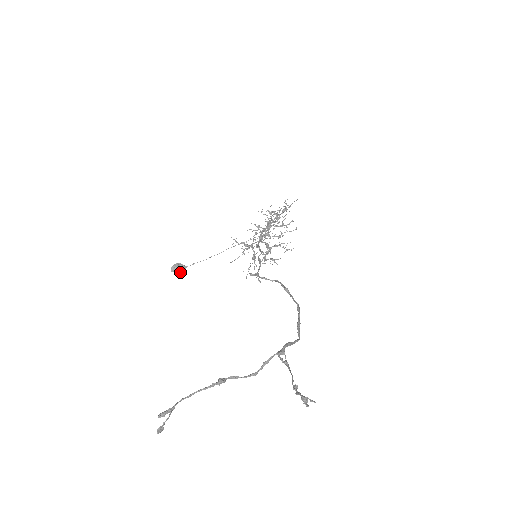
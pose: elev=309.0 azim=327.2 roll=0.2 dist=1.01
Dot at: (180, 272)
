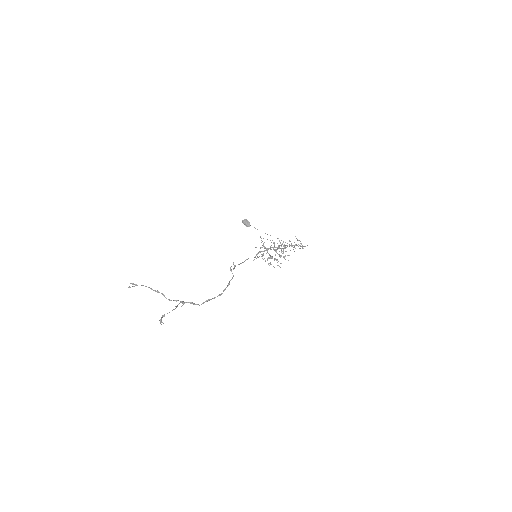
Dot at: (246, 226)
